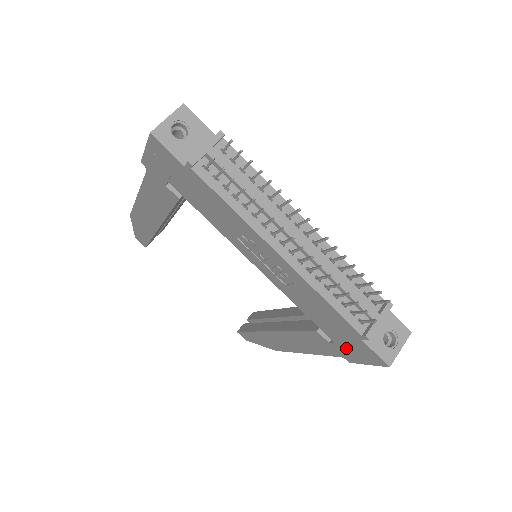
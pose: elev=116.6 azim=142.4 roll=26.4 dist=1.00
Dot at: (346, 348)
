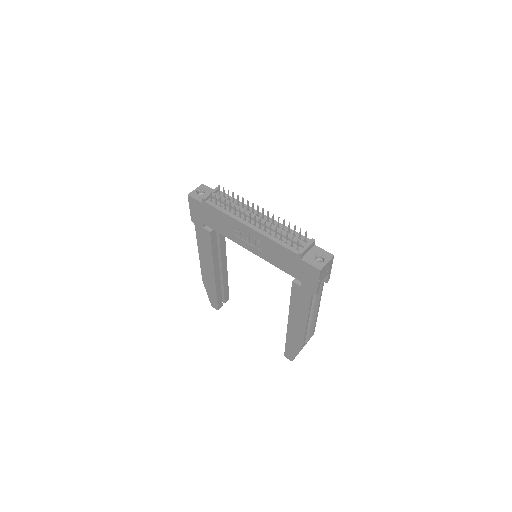
Dot at: (305, 280)
